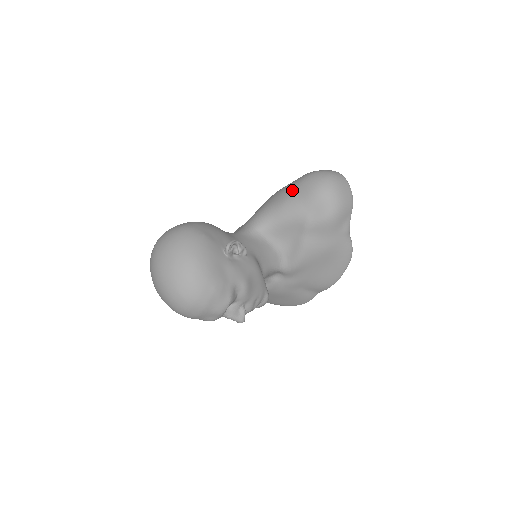
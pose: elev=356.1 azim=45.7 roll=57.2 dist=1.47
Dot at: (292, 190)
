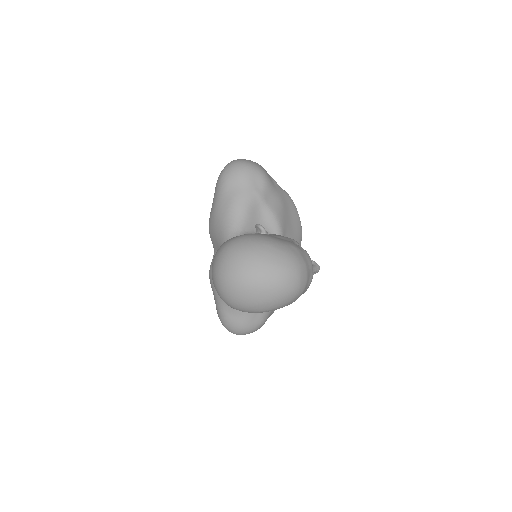
Dot at: (226, 192)
